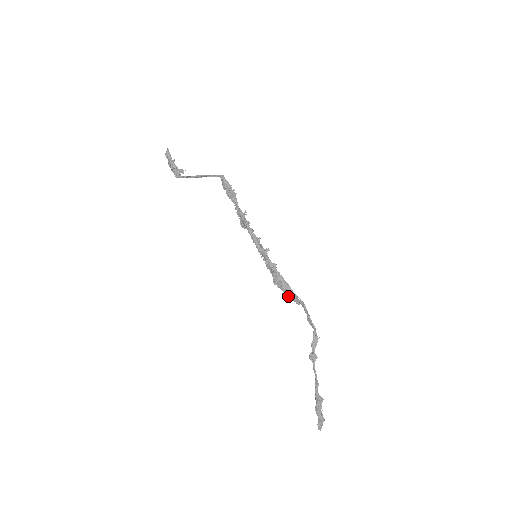
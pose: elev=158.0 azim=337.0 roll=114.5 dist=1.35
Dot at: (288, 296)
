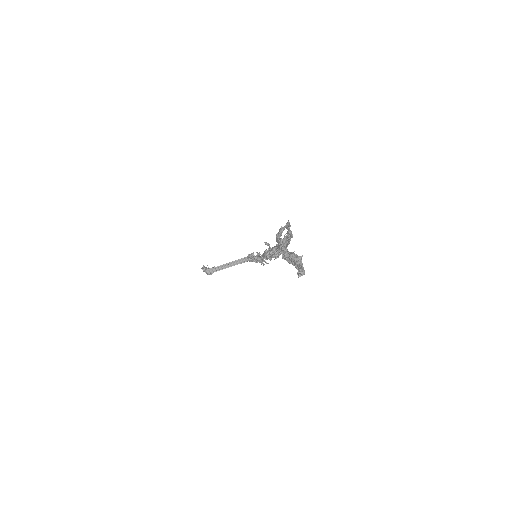
Dot at: occluded
